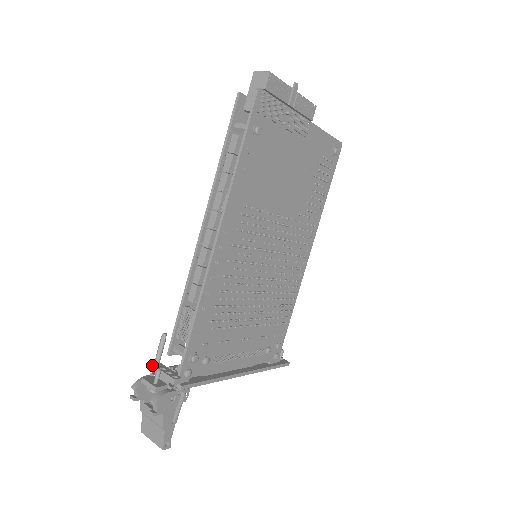
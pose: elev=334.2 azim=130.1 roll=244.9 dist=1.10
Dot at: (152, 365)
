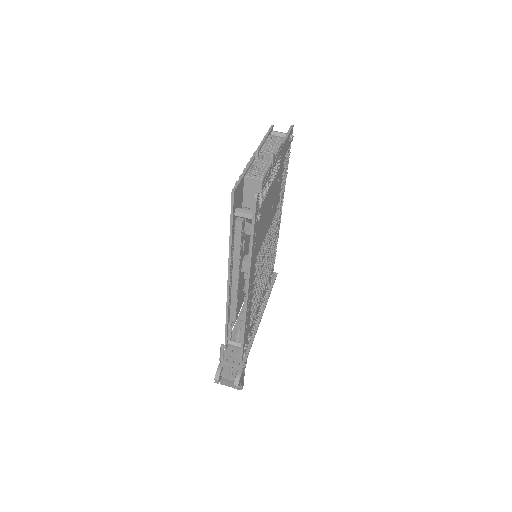
Dot at: (219, 360)
